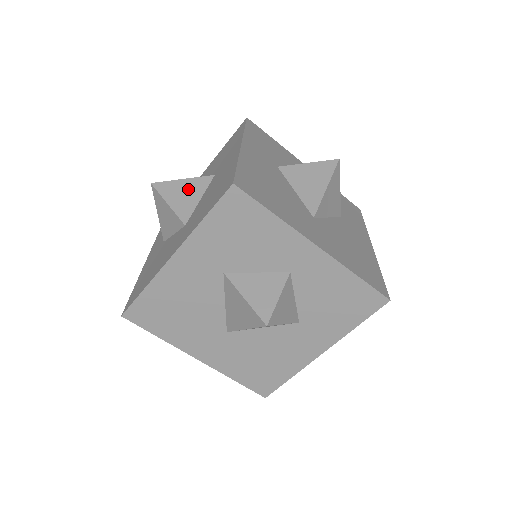
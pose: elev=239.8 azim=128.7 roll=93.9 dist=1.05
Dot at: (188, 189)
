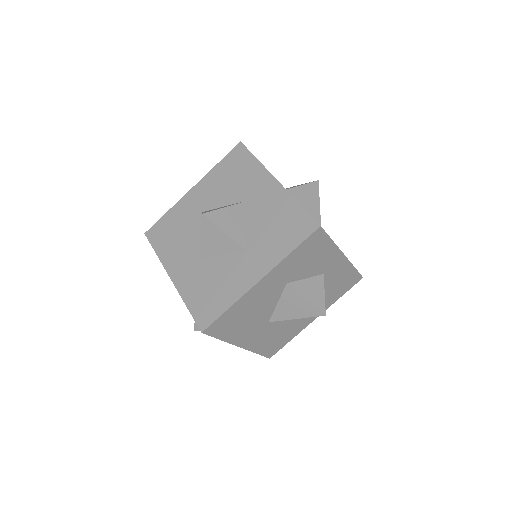
Dot at: (233, 216)
